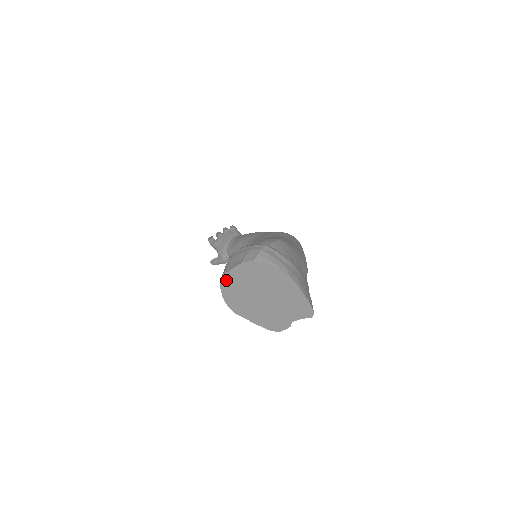
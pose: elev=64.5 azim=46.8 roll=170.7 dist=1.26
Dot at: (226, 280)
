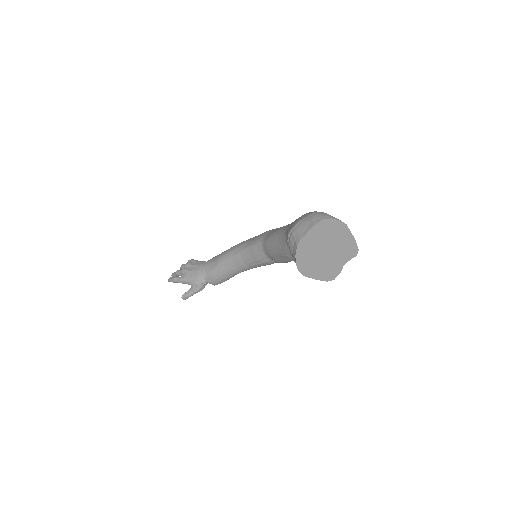
Dot at: (301, 246)
